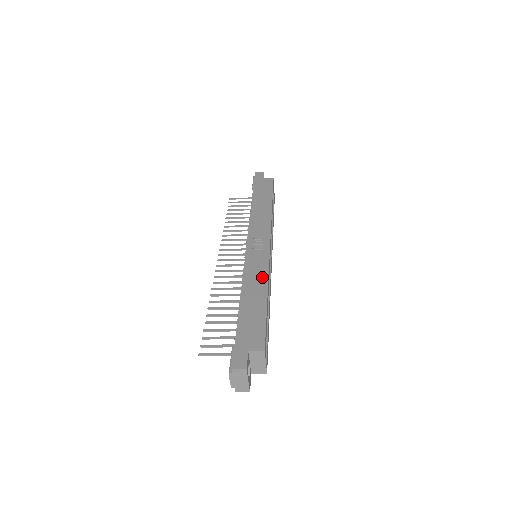
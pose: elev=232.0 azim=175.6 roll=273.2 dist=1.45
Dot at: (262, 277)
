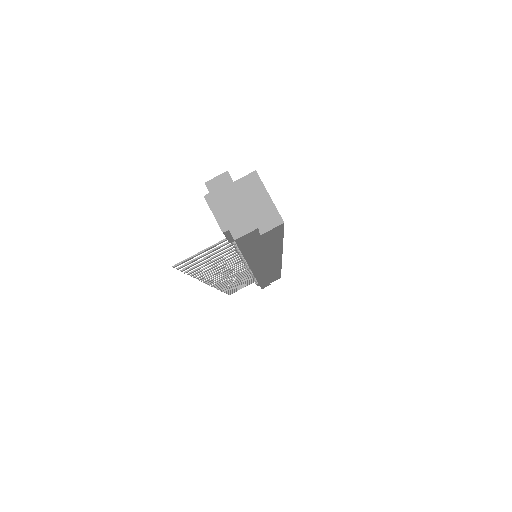
Dot at: occluded
